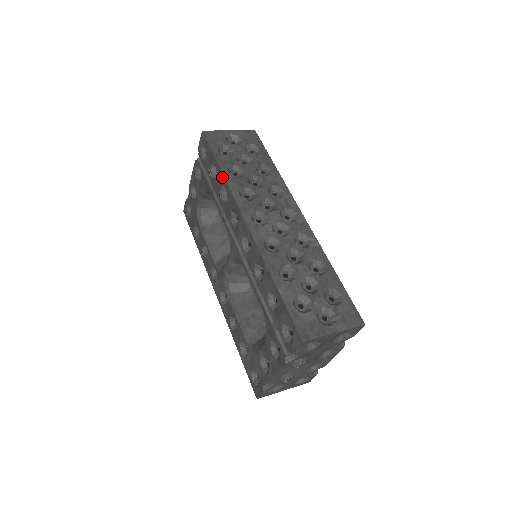
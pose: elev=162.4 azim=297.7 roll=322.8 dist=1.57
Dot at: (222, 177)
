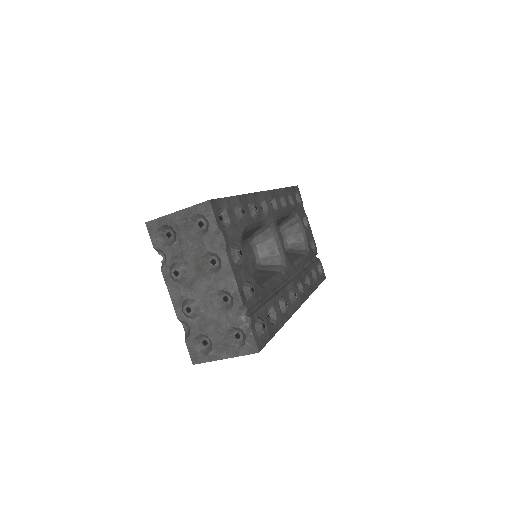
Dot at: occluded
